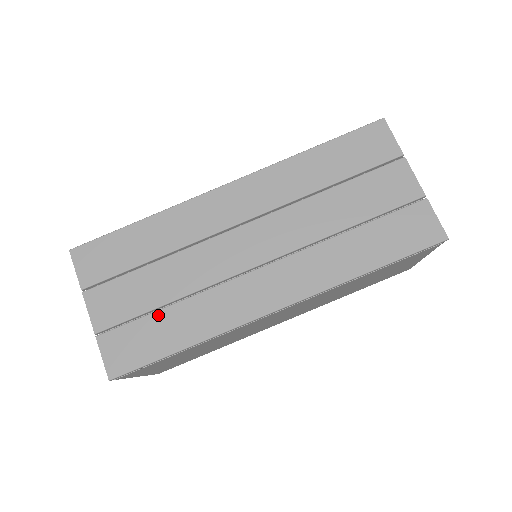
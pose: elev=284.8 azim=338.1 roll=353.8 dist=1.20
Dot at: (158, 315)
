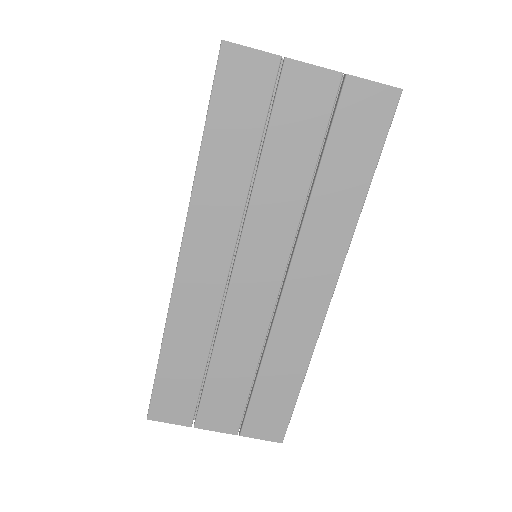
Dot at: (259, 385)
